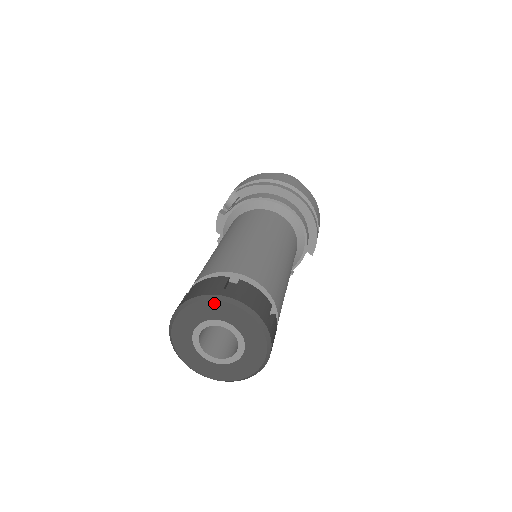
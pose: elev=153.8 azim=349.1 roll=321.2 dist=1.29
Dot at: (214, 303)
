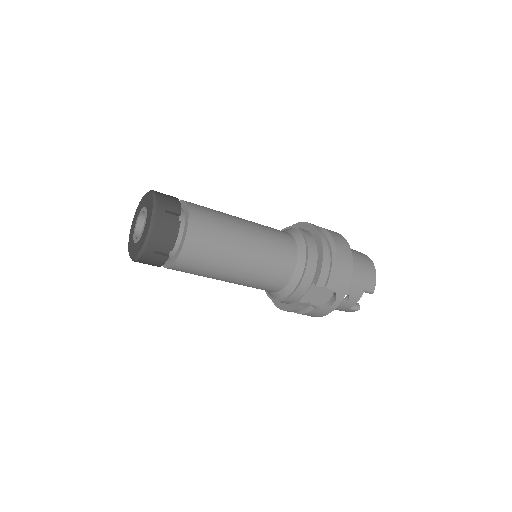
Dot at: (147, 194)
